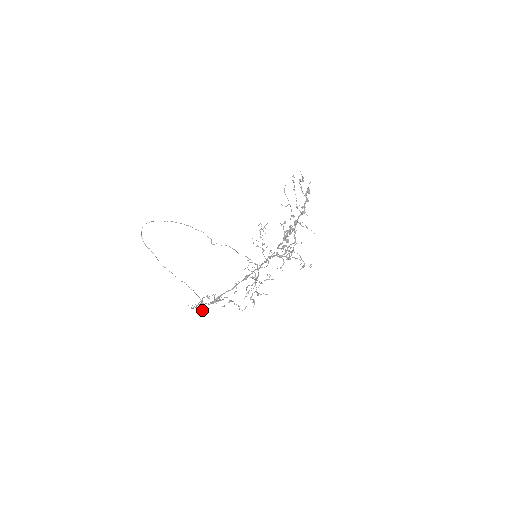
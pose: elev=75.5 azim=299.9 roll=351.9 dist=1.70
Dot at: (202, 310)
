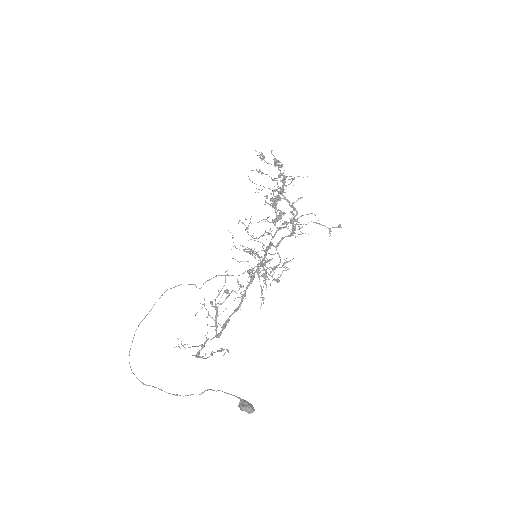
Dot at: (245, 410)
